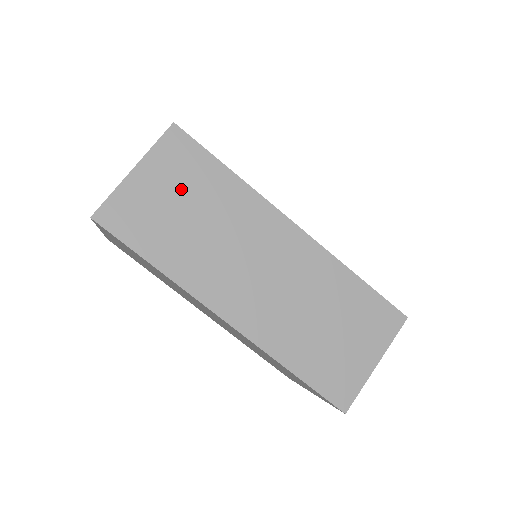
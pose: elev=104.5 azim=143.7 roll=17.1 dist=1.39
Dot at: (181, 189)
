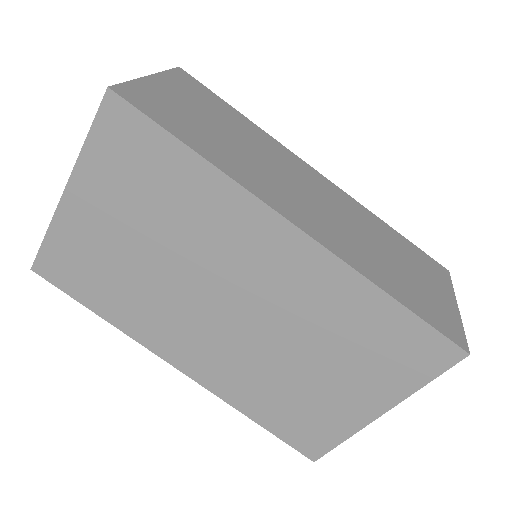
Dot at: (203, 108)
